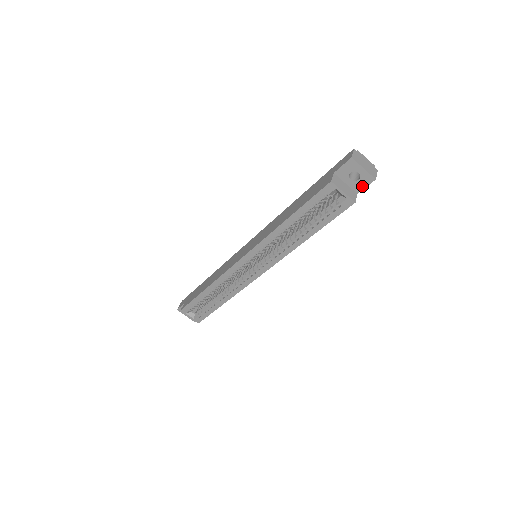
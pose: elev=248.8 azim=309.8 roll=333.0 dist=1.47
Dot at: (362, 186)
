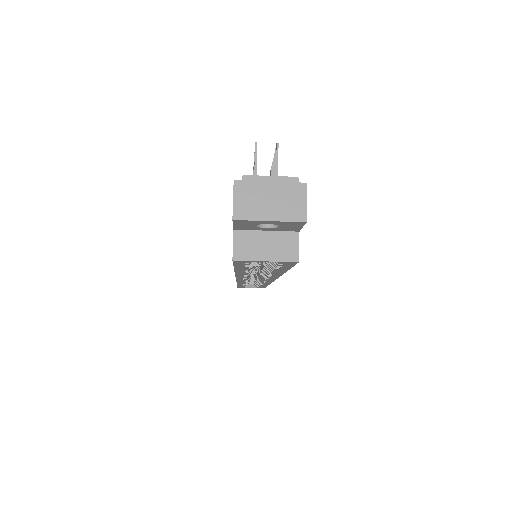
Dot at: (294, 228)
